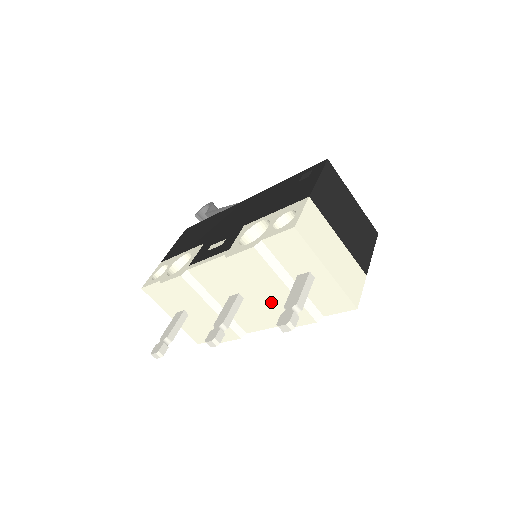
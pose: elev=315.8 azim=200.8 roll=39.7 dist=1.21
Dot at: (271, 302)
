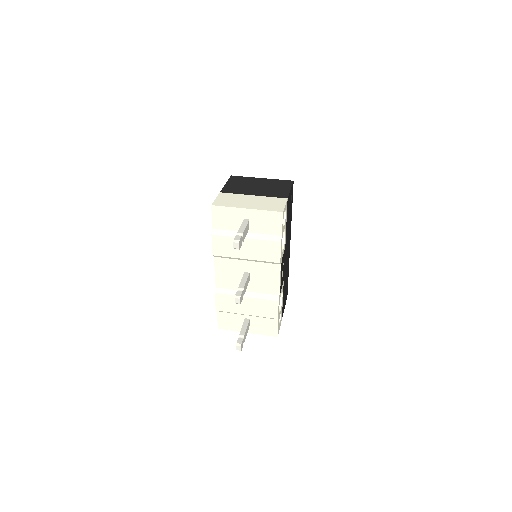
Dot at: (254, 257)
